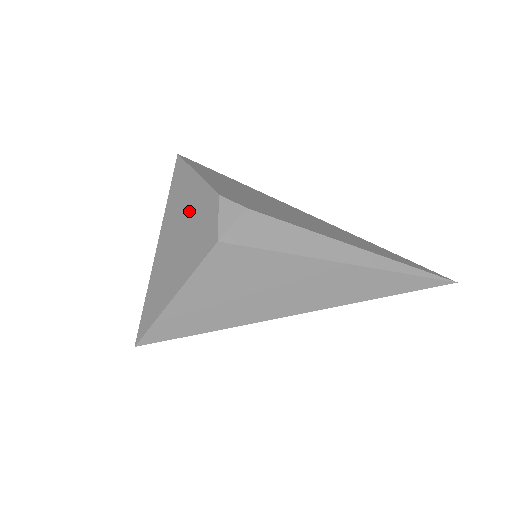
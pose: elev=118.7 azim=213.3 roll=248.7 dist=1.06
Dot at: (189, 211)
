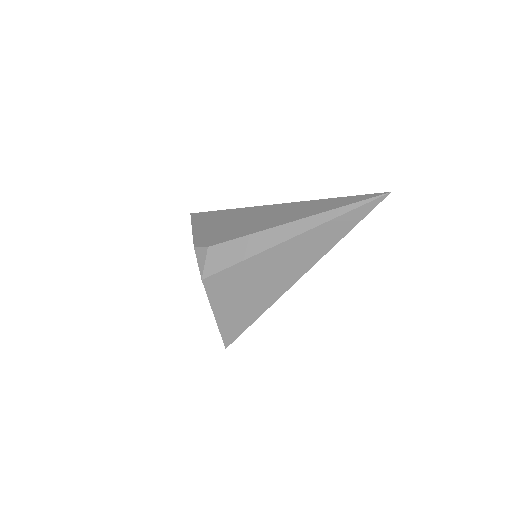
Dot at: occluded
